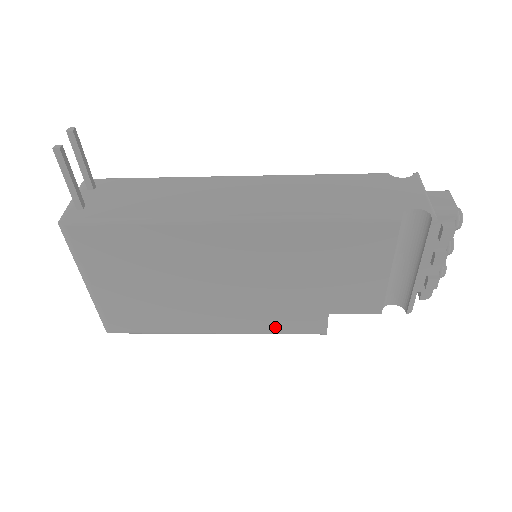
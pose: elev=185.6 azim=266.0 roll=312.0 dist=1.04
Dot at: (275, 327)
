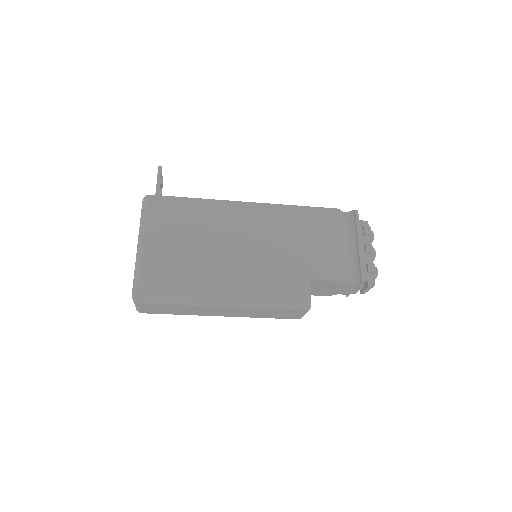
Dot at: (273, 293)
